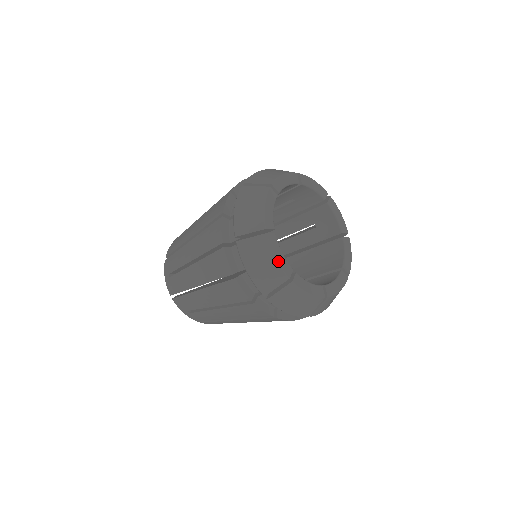
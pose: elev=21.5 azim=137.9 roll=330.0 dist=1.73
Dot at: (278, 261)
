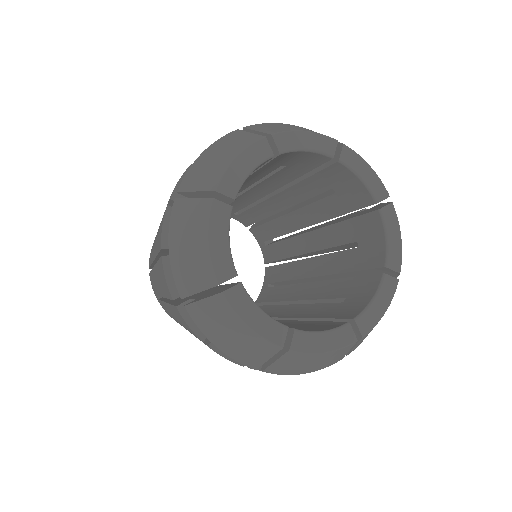
Dot at: (255, 330)
